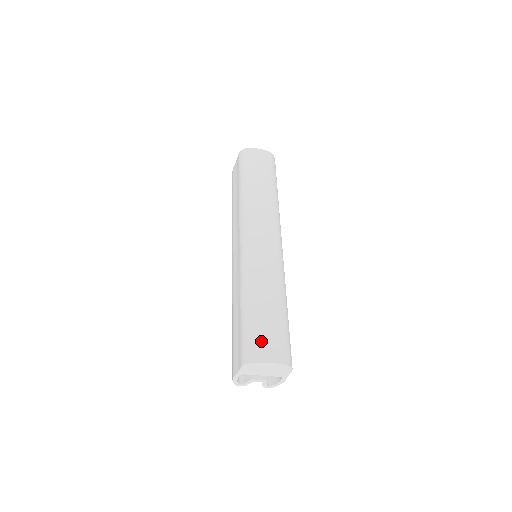
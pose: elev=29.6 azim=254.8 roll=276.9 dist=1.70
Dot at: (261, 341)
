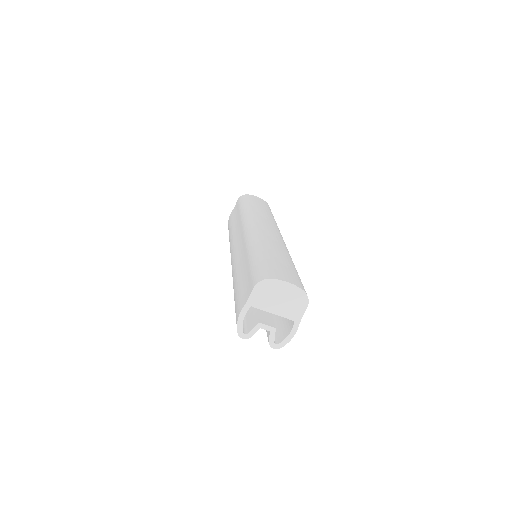
Dot at: (275, 269)
